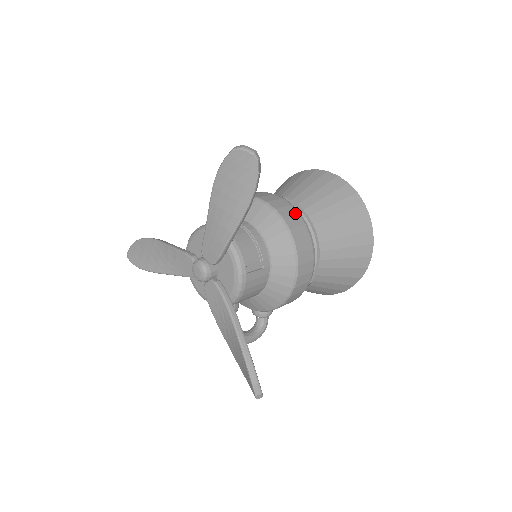
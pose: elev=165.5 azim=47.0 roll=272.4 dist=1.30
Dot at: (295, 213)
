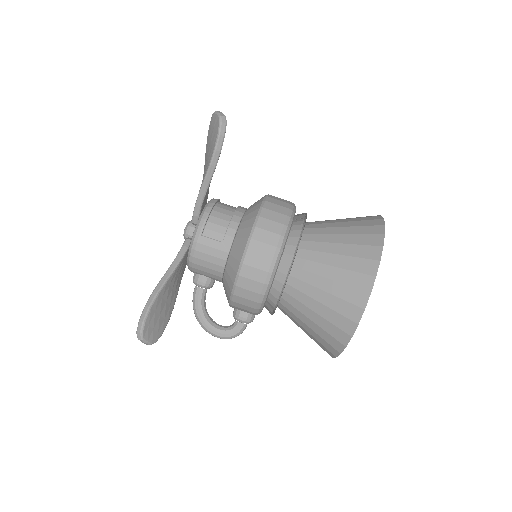
Dot at: (283, 213)
